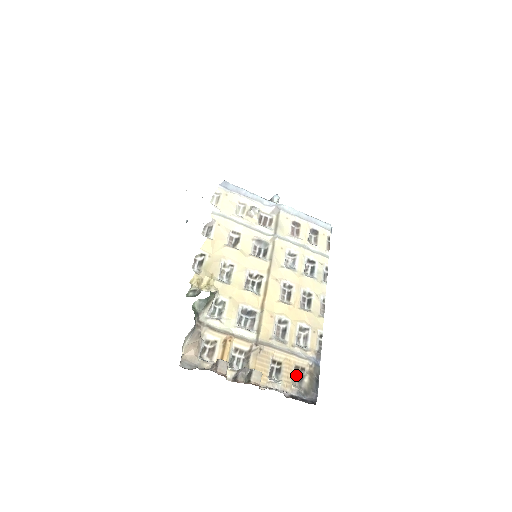
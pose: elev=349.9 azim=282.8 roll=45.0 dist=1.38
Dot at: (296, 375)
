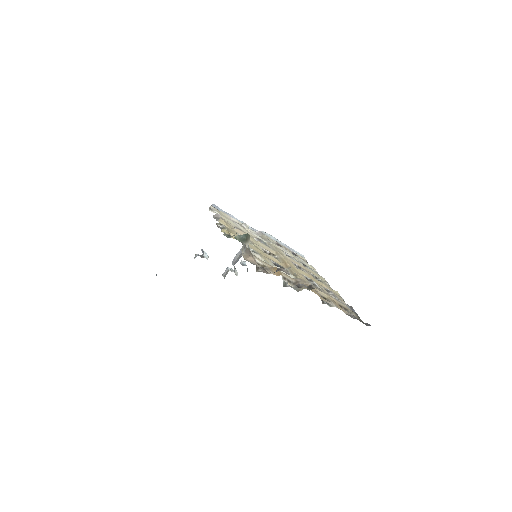
Dot at: occluded
